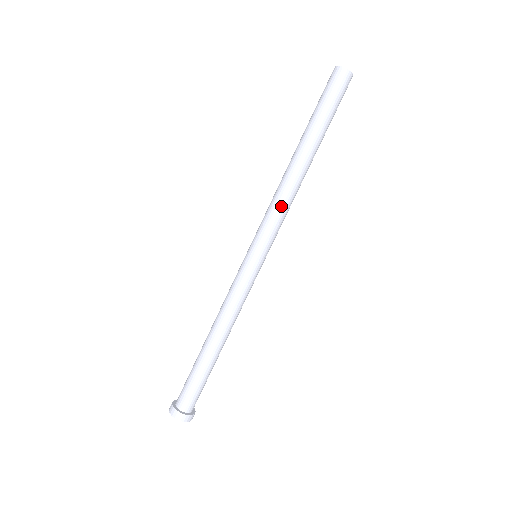
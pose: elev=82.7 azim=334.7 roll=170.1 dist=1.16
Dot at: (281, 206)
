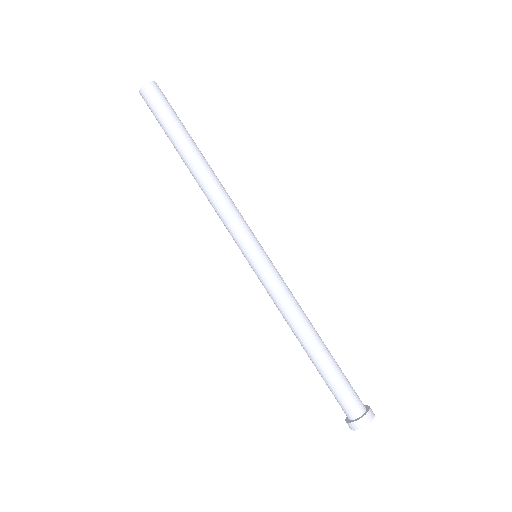
Dot at: (218, 211)
